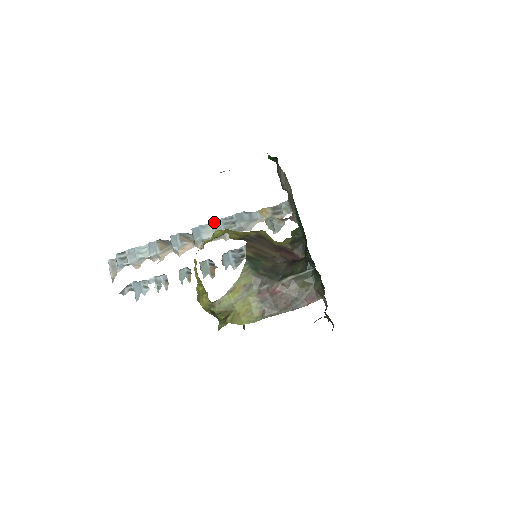
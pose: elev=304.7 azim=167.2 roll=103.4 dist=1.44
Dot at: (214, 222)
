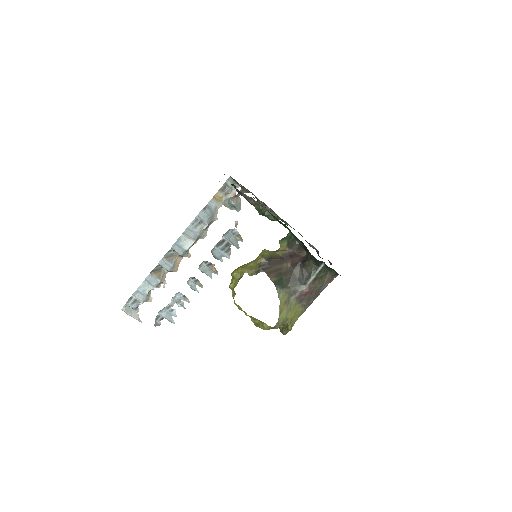
Dot at: (185, 232)
